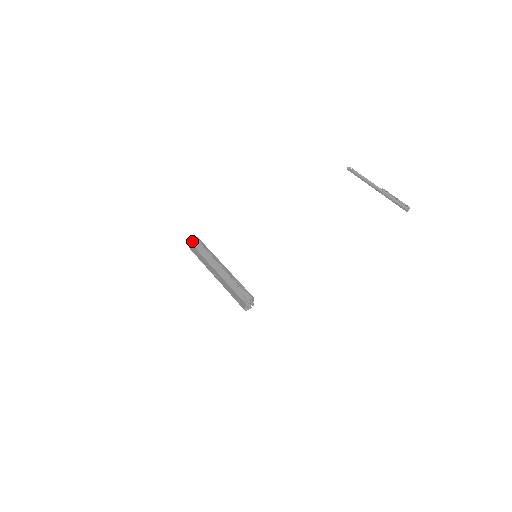
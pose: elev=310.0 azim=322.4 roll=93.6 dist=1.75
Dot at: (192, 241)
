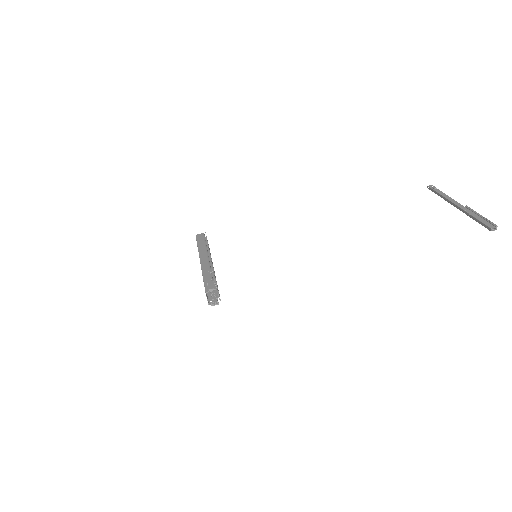
Dot at: (198, 235)
